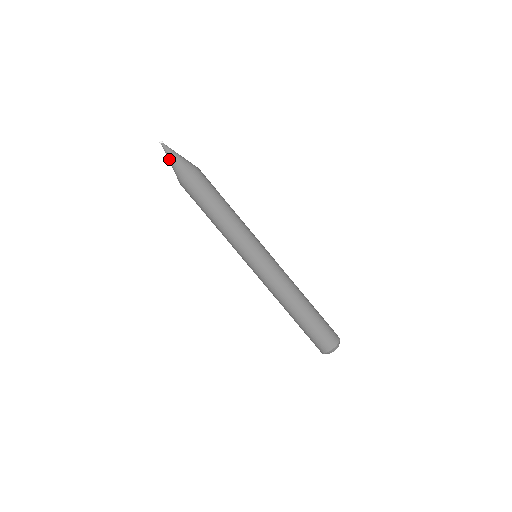
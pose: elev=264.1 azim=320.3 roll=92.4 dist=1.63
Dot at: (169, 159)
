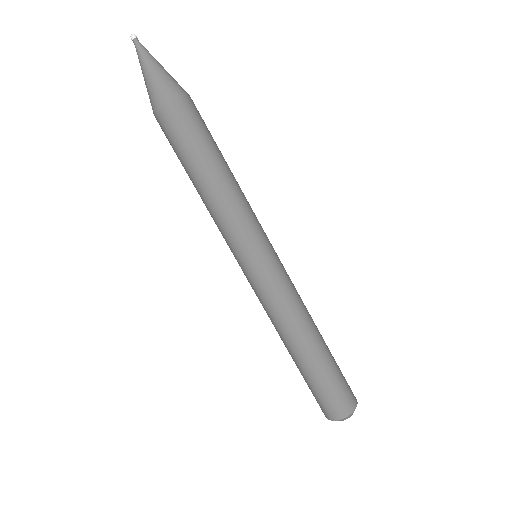
Dot at: (142, 72)
